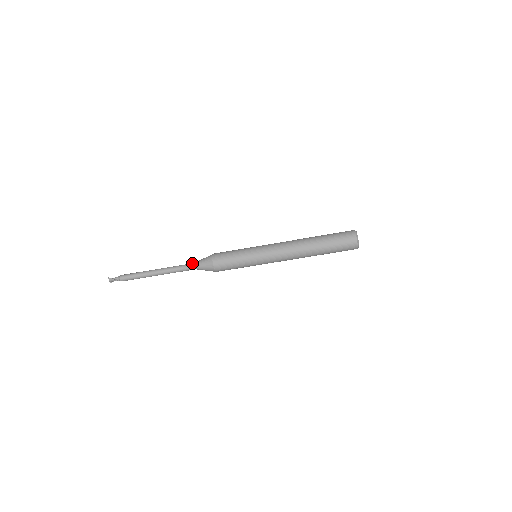
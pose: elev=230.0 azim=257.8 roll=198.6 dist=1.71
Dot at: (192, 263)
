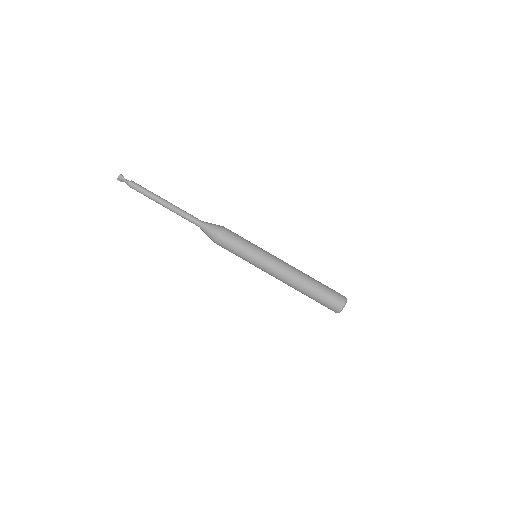
Dot at: occluded
